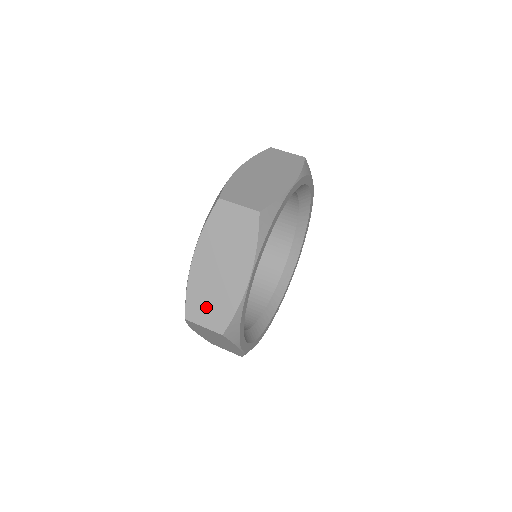
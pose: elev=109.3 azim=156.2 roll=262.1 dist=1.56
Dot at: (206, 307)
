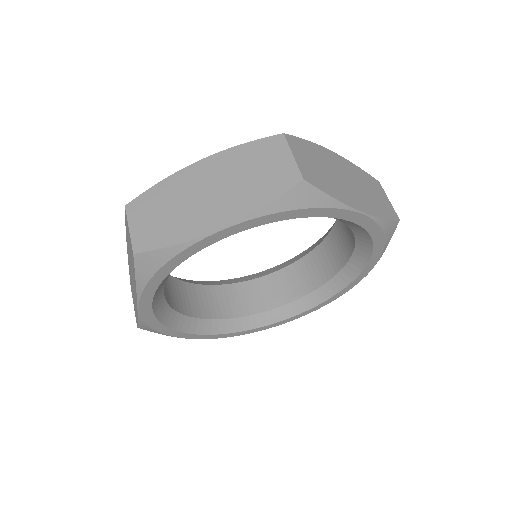
Dot at: (153, 214)
